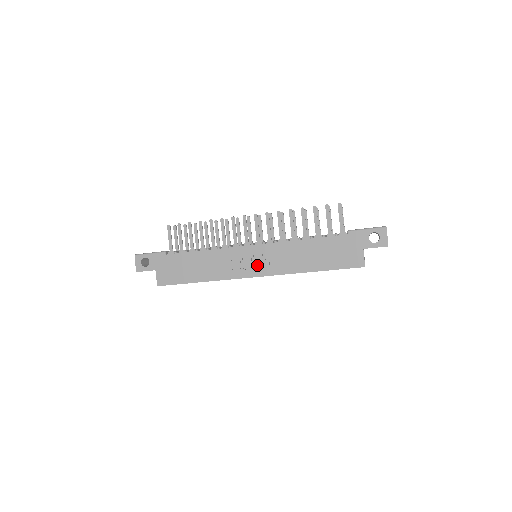
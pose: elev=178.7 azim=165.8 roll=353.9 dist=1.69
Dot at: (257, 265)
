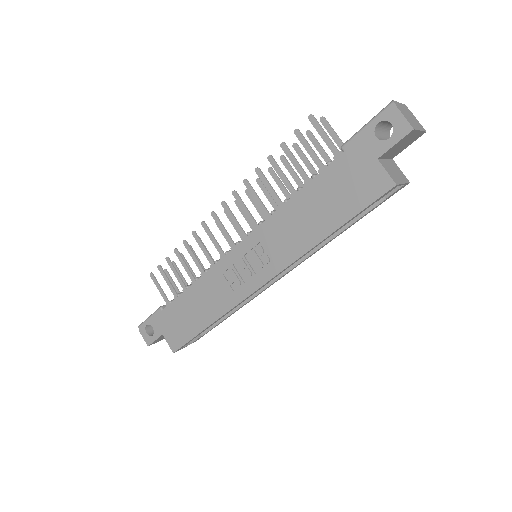
Dot at: (256, 268)
